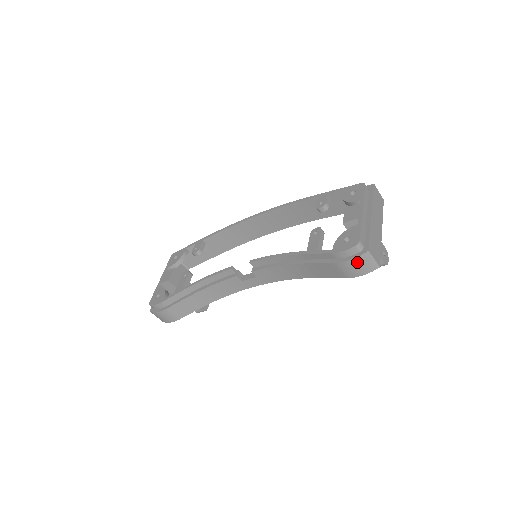
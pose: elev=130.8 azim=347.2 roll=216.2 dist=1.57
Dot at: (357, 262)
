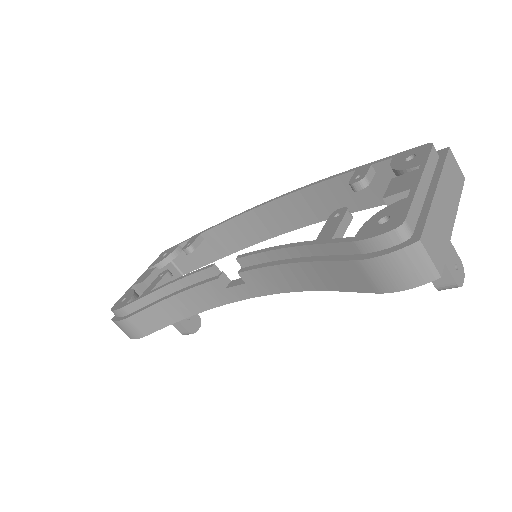
Dot at: (397, 261)
